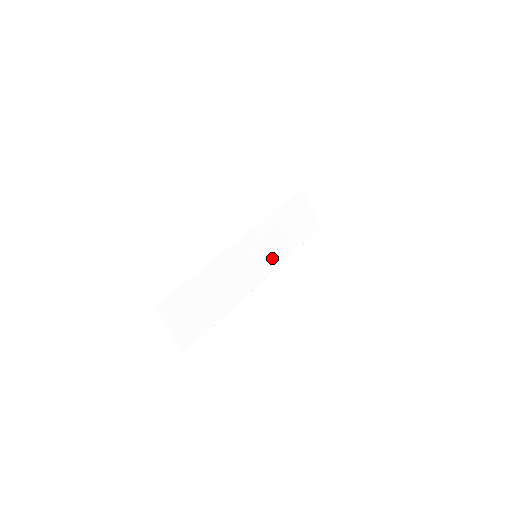
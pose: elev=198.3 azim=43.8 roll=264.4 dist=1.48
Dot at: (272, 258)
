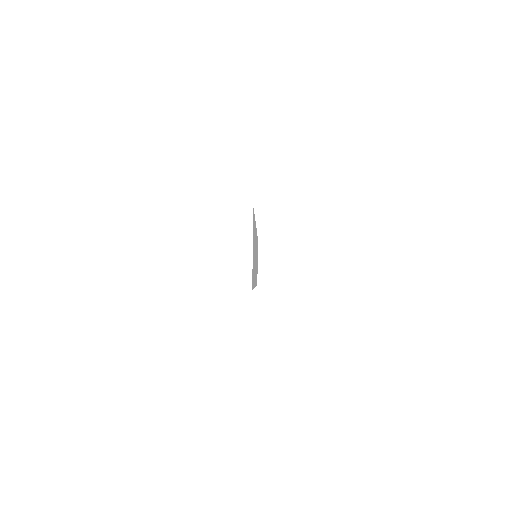
Dot at: occluded
